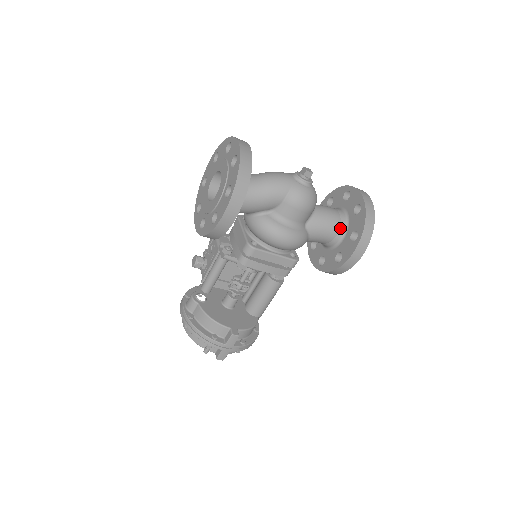
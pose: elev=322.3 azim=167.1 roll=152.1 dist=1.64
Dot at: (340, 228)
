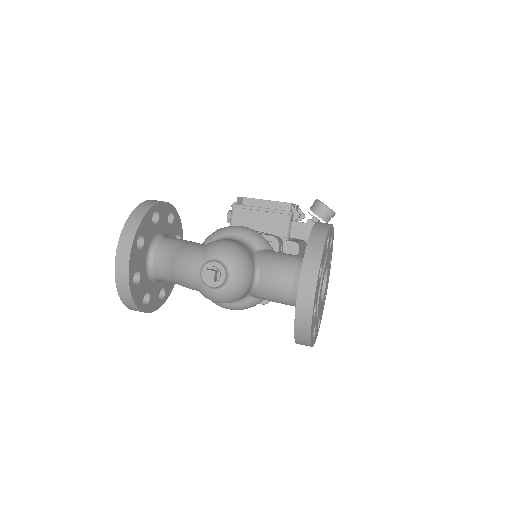
Dot at: (294, 305)
